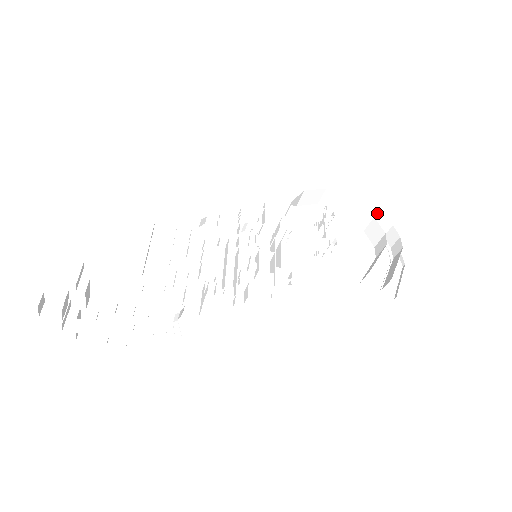
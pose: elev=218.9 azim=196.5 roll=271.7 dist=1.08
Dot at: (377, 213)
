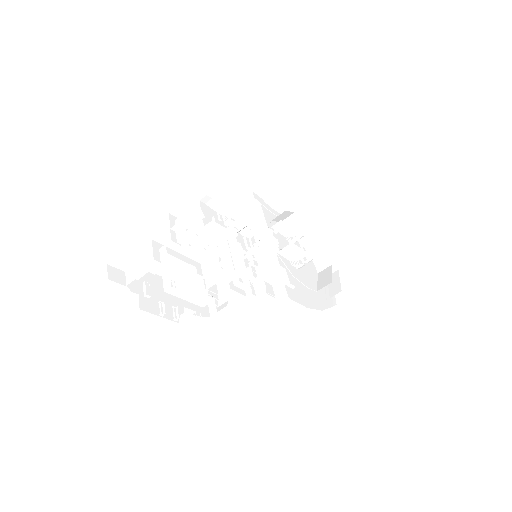
Dot at: (320, 240)
